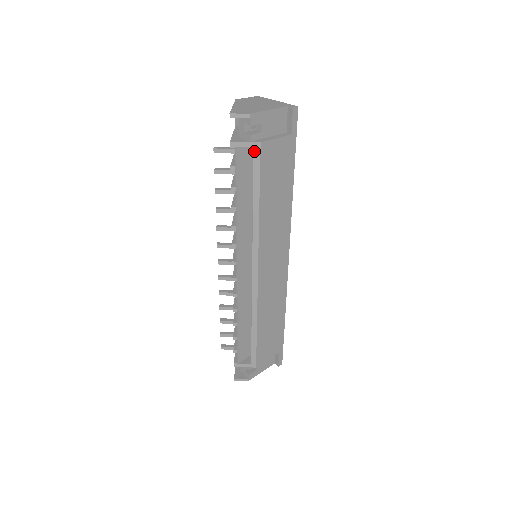
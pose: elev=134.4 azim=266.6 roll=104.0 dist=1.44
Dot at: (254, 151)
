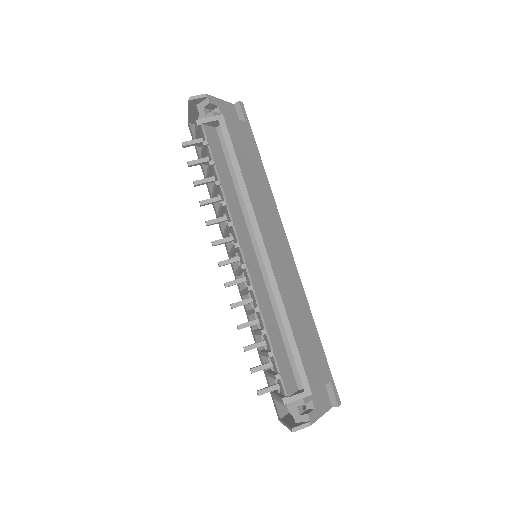
Dot at: (219, 123)
